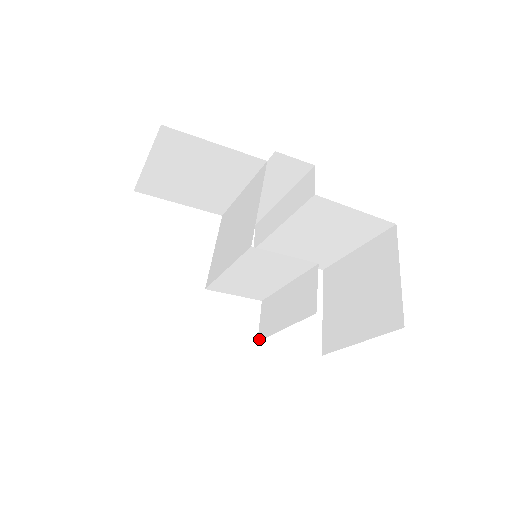
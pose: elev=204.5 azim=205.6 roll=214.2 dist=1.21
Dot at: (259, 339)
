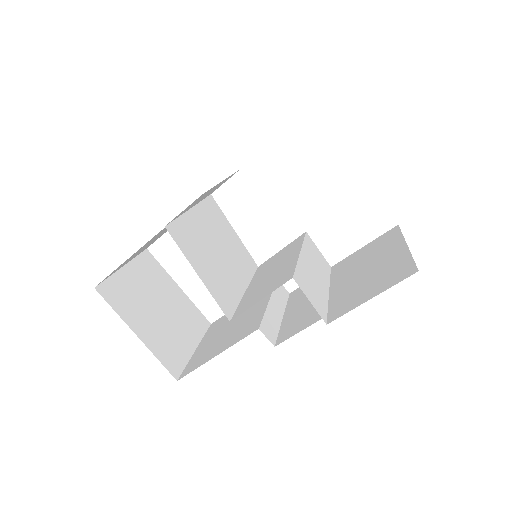
Dot at: (329, 267)
